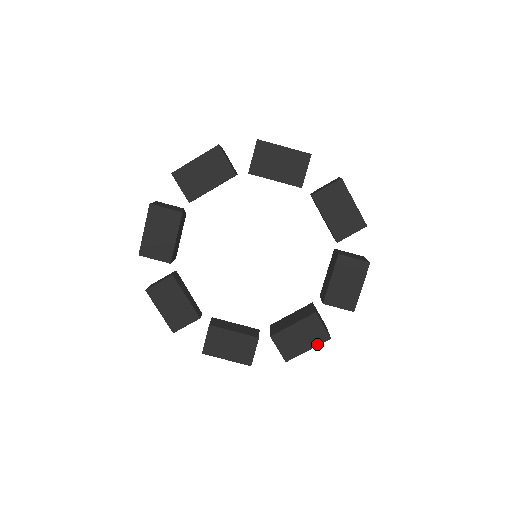
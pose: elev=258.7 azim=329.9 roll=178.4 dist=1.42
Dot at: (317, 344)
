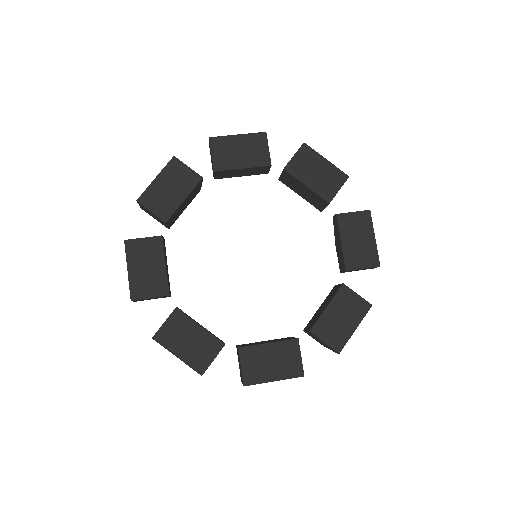
Dot at: (287, 377)
